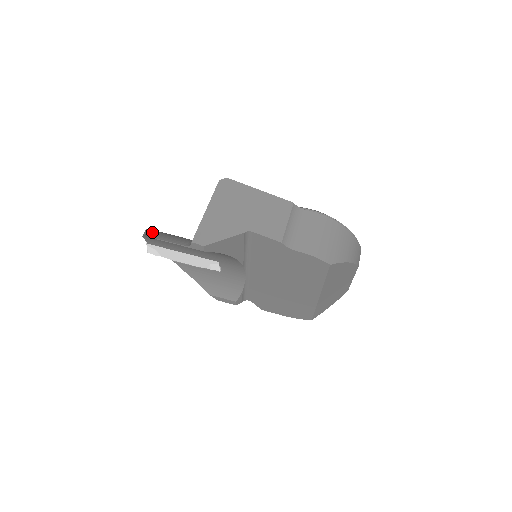
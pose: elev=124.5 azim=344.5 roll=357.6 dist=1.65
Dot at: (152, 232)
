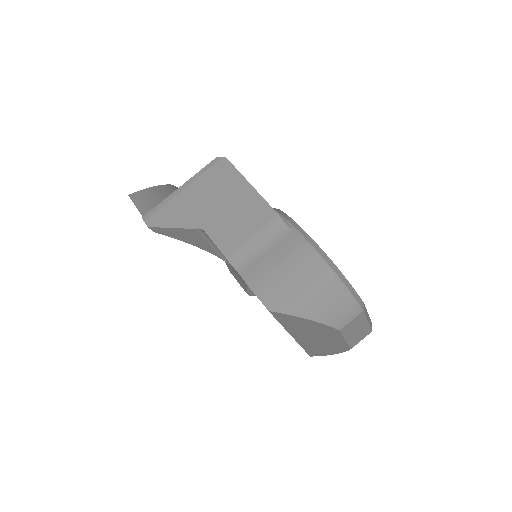
Dot at: (143, 191)
